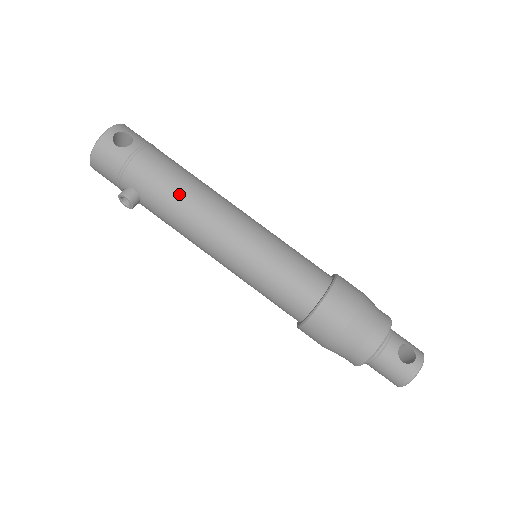
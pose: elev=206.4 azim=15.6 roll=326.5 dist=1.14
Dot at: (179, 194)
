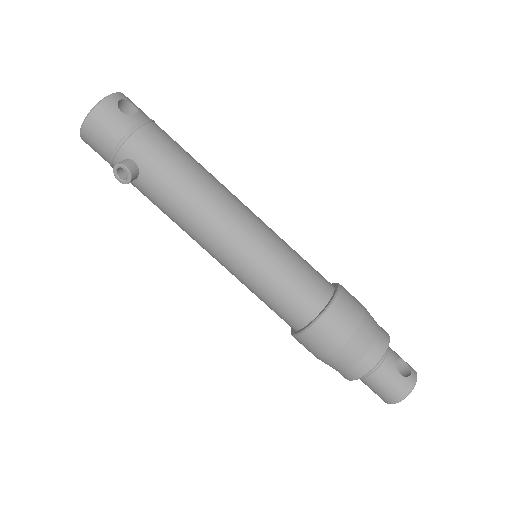
Dot at: (188, 174)
